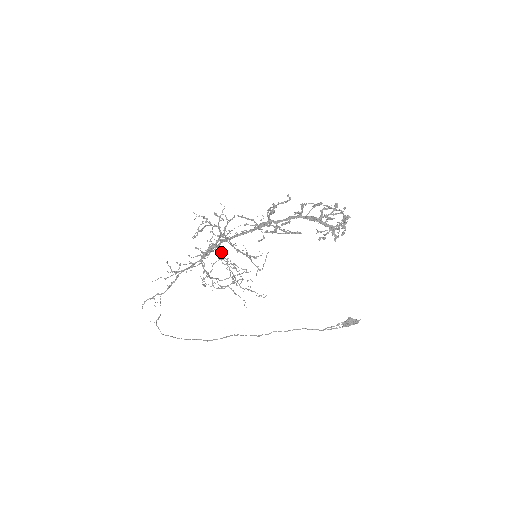
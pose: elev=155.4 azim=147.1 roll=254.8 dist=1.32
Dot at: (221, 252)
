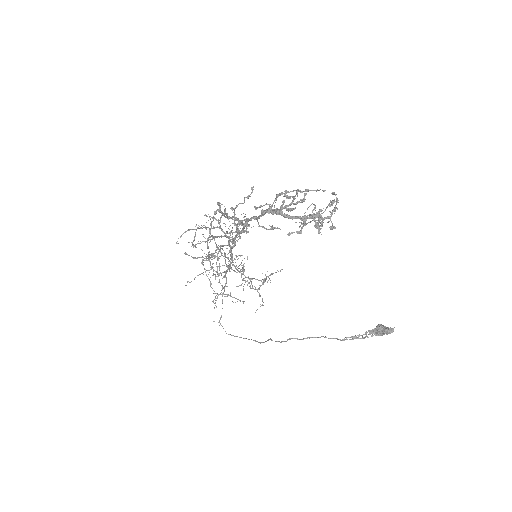
Dot at: (211, 255)
